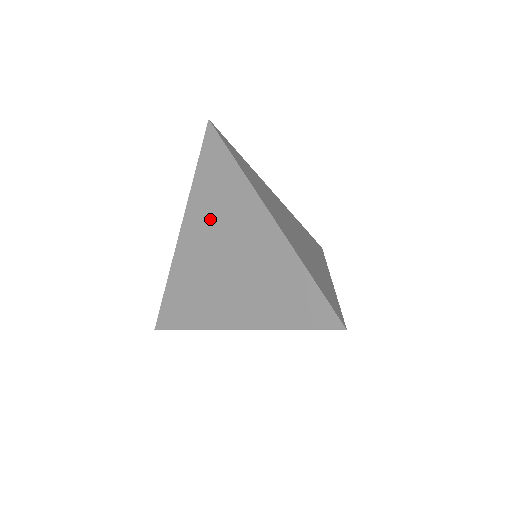
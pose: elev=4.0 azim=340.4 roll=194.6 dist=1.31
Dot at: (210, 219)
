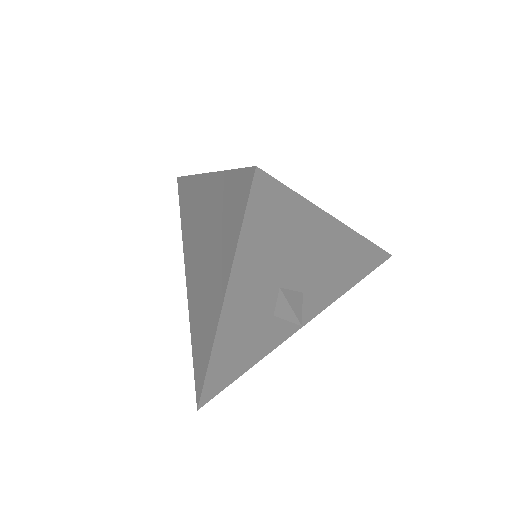
Dot at: (191, 240)
